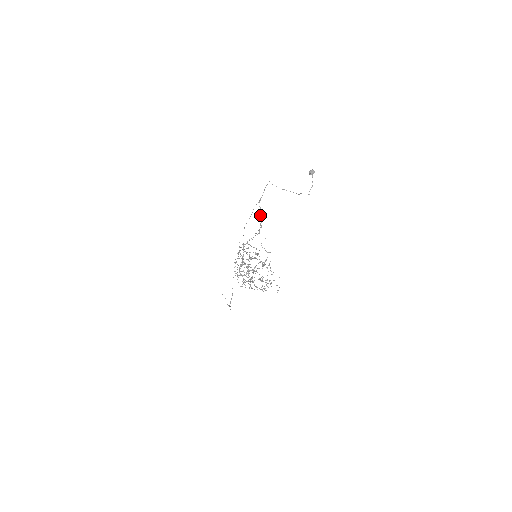
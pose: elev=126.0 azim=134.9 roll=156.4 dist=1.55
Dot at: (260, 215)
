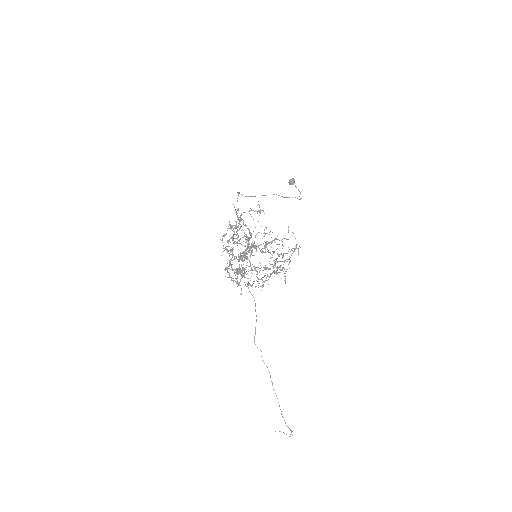
Dot at: (244, 225)
